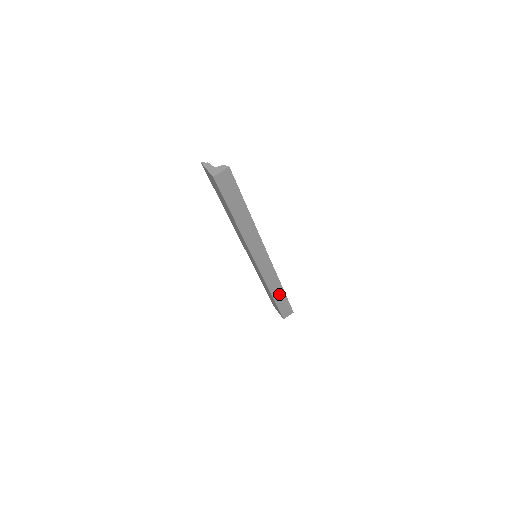
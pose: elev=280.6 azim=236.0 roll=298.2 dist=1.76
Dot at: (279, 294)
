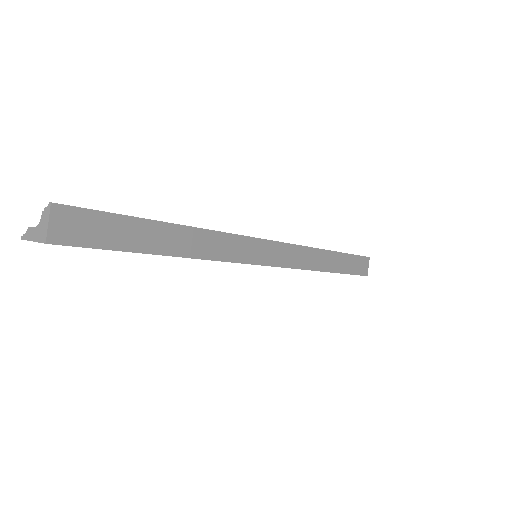
Dot at: (332, 261)
